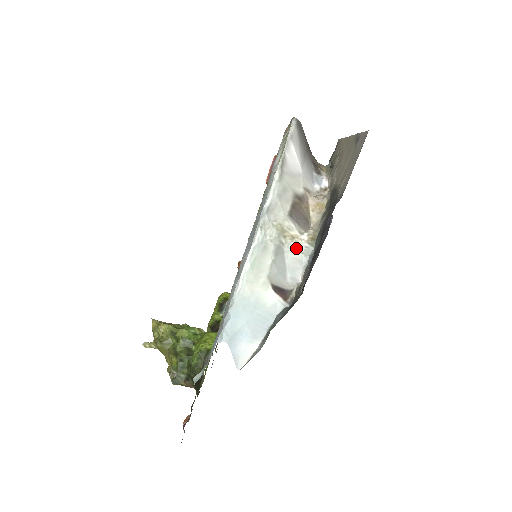
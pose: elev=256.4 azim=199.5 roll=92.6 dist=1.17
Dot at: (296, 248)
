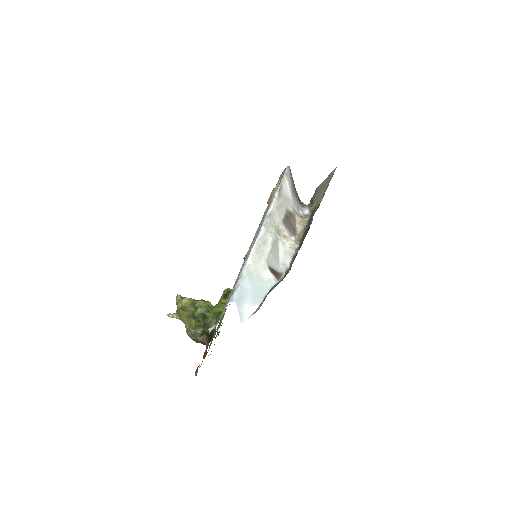
Dot at: (287, 244)
